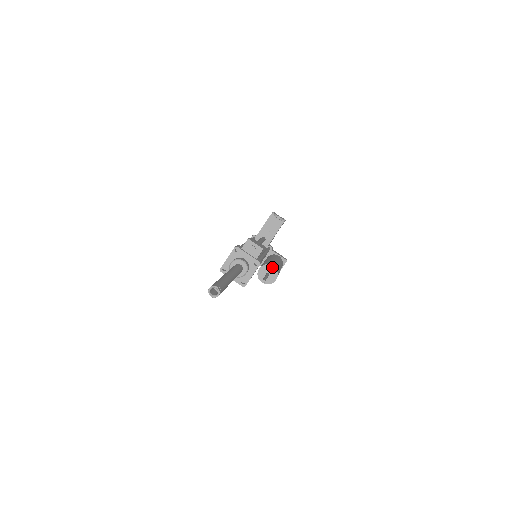
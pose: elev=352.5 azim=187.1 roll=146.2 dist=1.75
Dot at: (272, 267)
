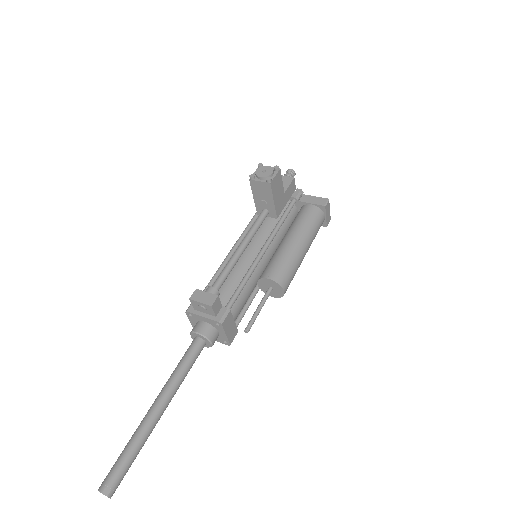
Dot at: (268, 280)
